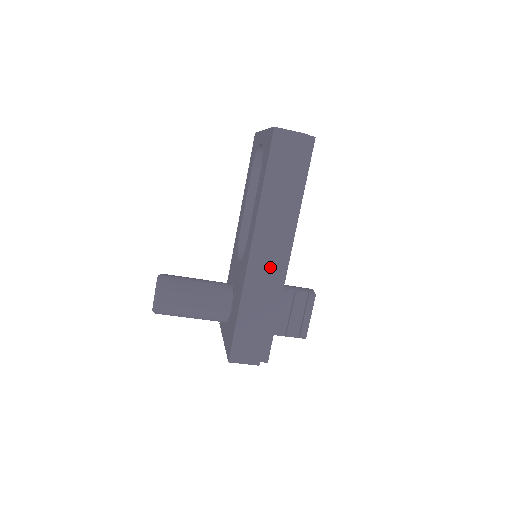
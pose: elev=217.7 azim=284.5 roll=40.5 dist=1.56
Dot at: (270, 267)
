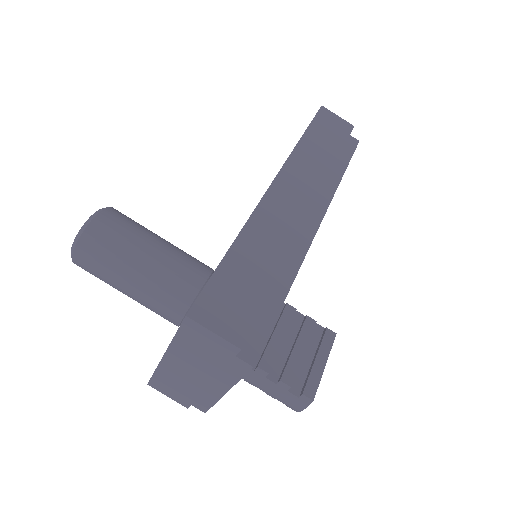
Dot at: (294, 214)
